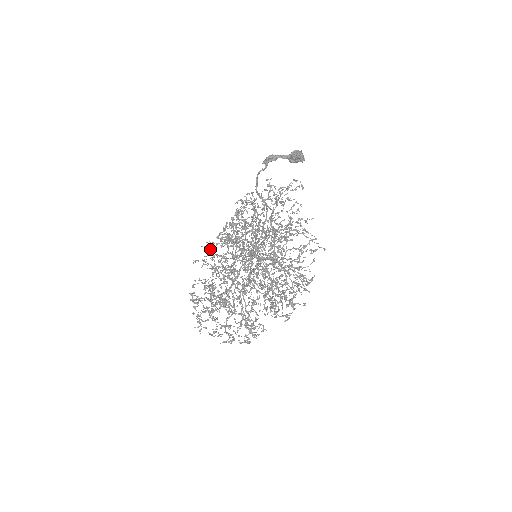
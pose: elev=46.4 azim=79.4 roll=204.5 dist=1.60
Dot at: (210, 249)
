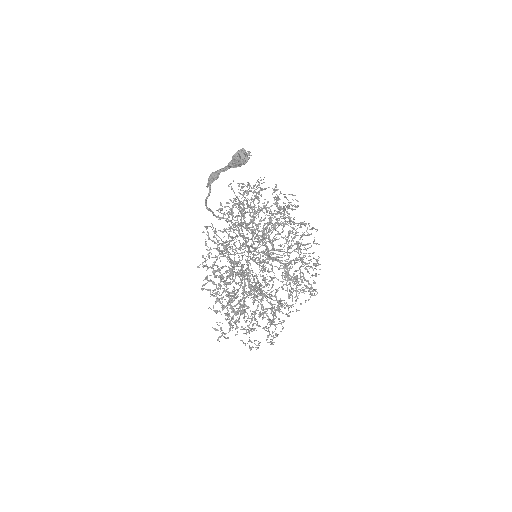
Dot at: (227, 244)
